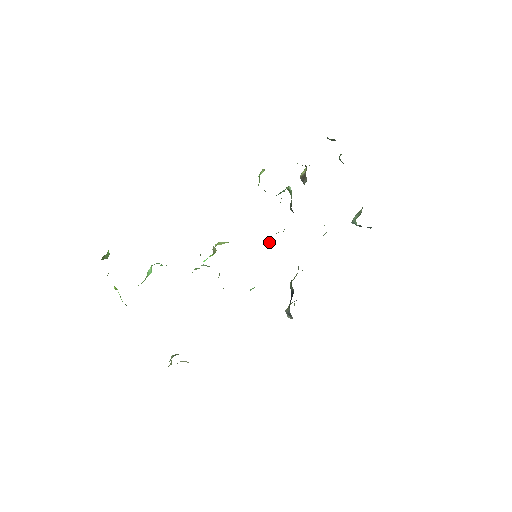
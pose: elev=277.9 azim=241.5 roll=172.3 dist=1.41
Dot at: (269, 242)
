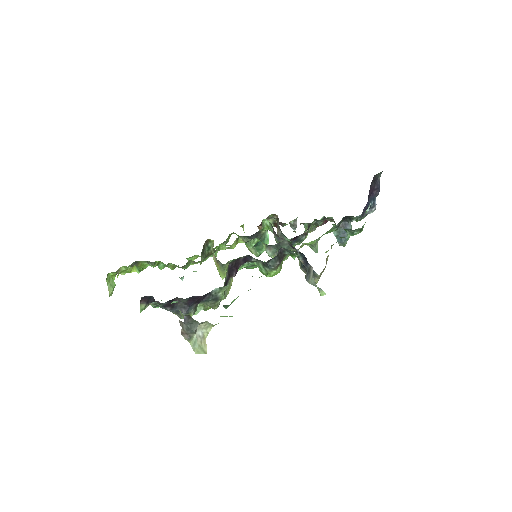
Dot at: (264, 247)
